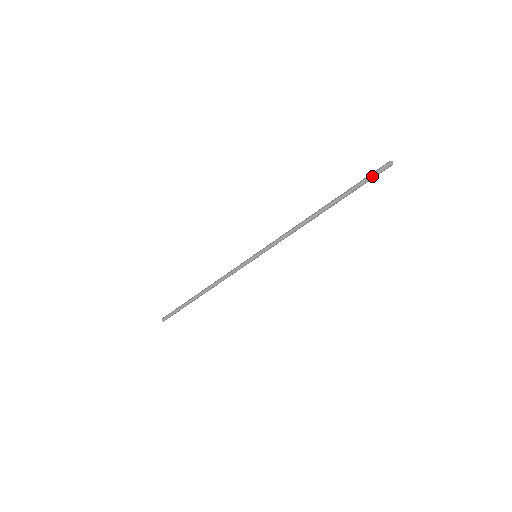
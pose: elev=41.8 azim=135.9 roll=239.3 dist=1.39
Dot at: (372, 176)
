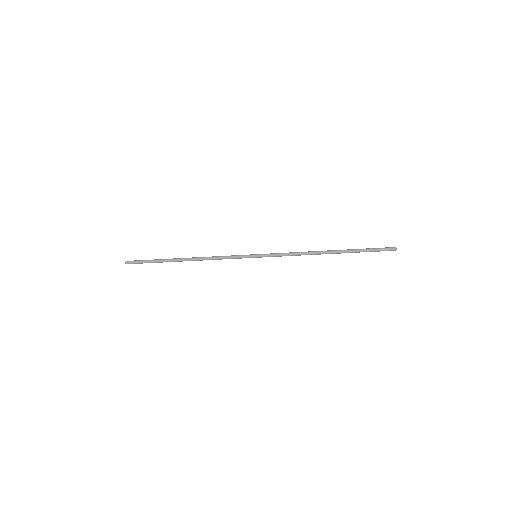
Dot at: (379, 251)
